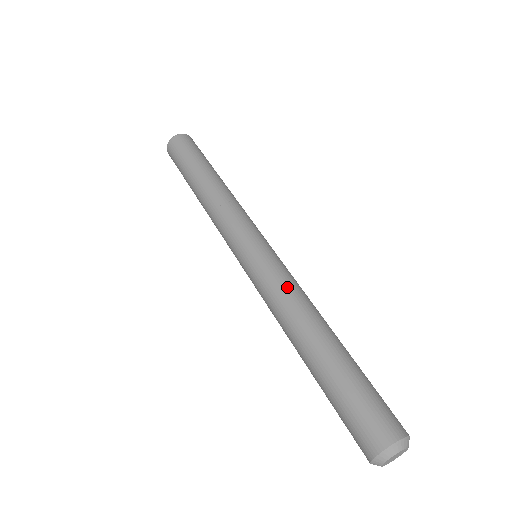
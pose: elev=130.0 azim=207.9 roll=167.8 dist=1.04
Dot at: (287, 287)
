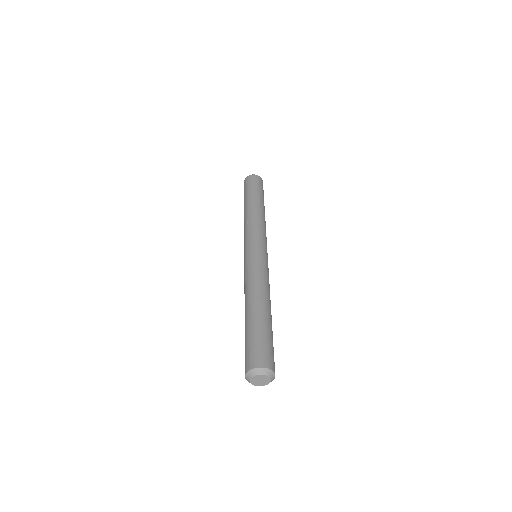
Dot at: (265, 276)
